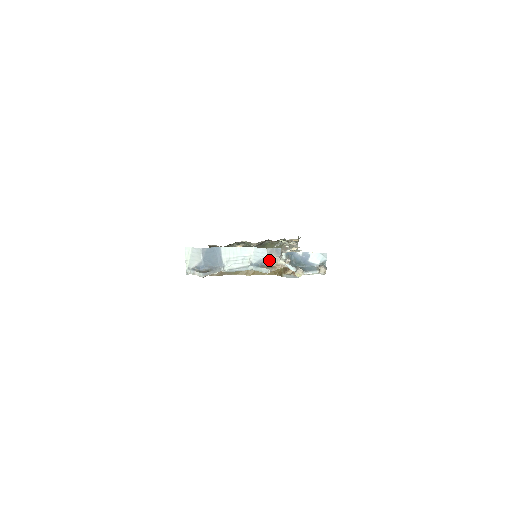
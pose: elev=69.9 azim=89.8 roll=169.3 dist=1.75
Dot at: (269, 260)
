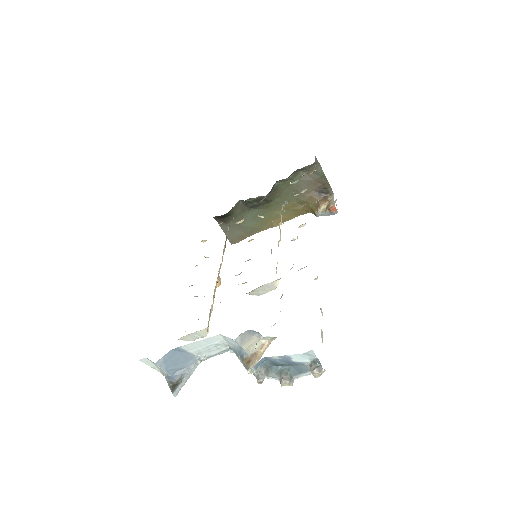
Dot at: (246, 348)
